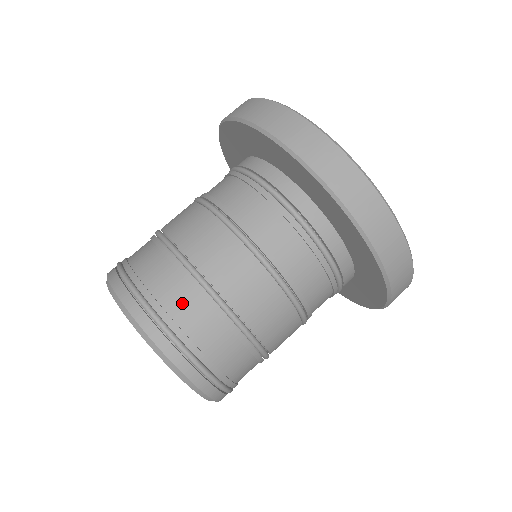
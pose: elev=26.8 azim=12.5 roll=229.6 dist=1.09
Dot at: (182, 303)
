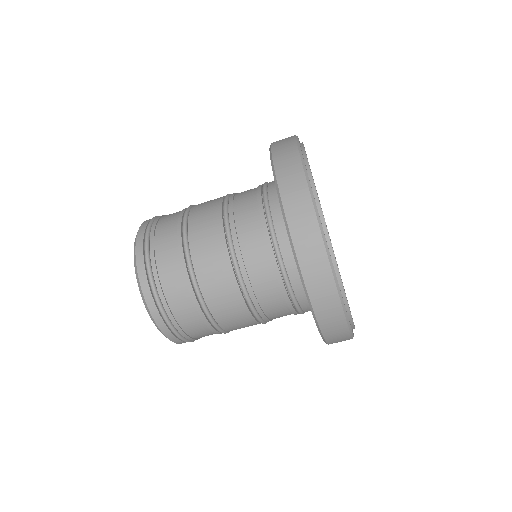
Dot at: (166, 247)
